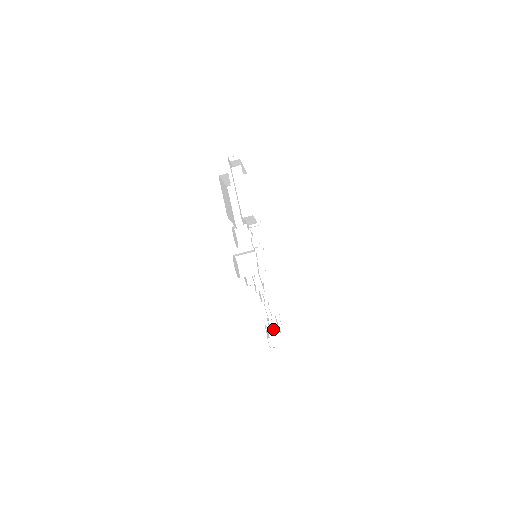
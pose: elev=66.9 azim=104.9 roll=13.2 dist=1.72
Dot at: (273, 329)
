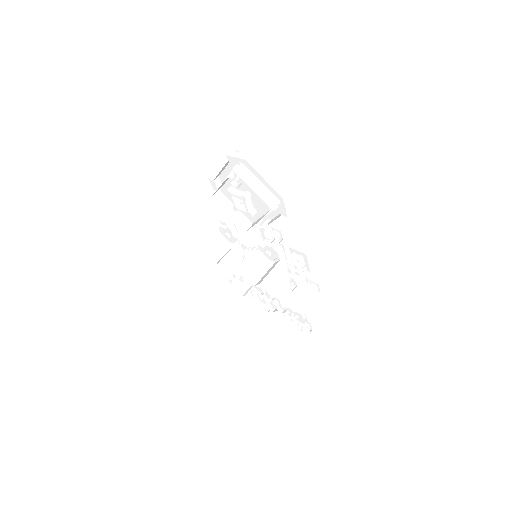
Dot at: occluded
